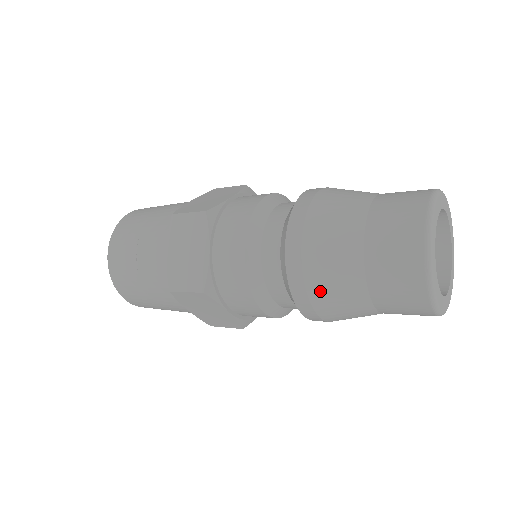
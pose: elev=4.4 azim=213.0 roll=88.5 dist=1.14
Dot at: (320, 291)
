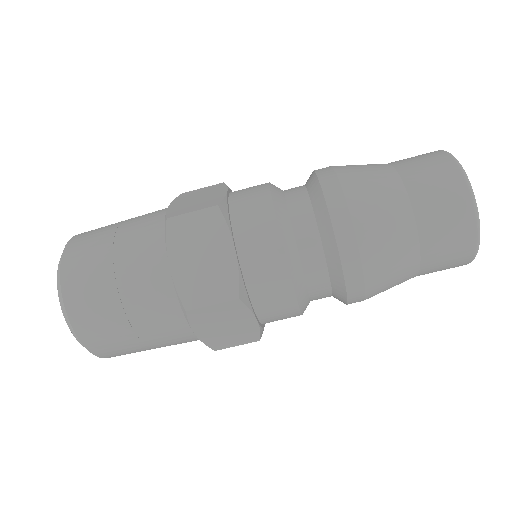
Dot at: (375, 261)
